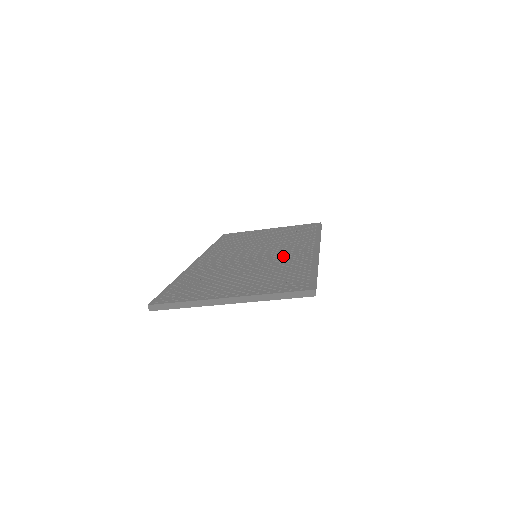
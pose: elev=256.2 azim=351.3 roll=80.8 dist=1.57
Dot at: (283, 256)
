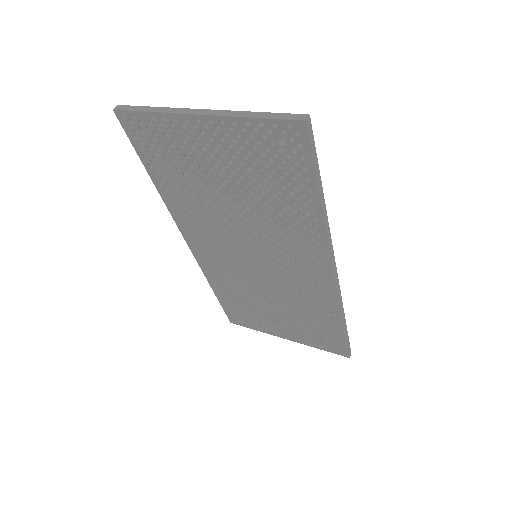
Dot at: occluded
